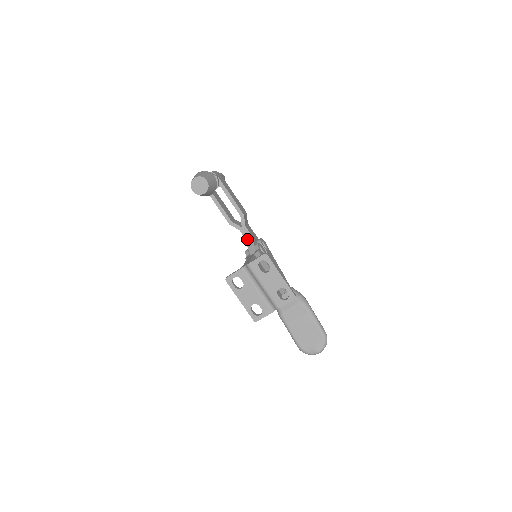
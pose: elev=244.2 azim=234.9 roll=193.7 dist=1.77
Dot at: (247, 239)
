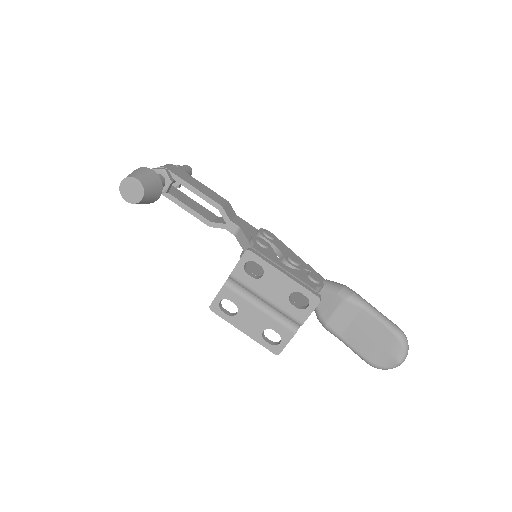
Dot at: (239, 237)
